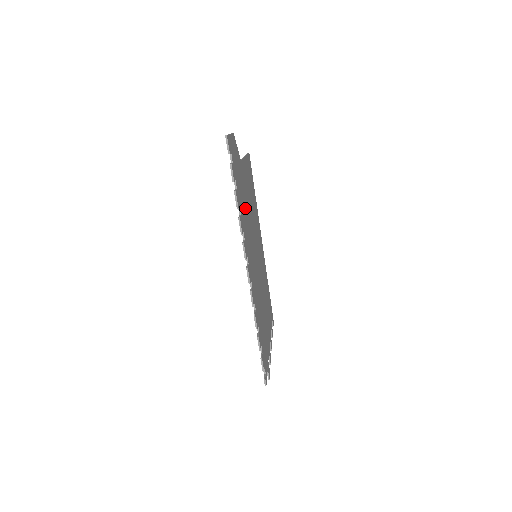
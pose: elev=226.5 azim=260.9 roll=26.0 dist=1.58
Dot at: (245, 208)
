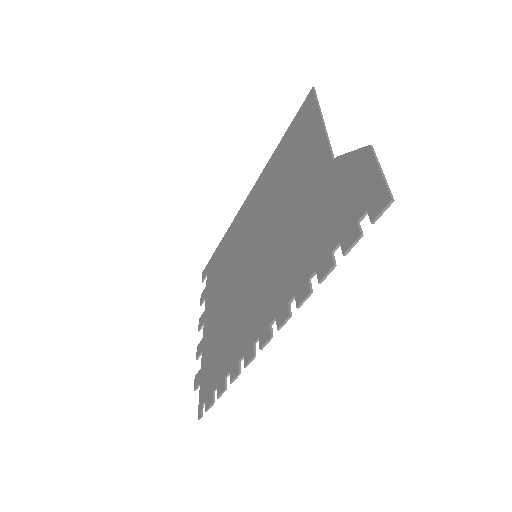
Dot at: (301, 234)
